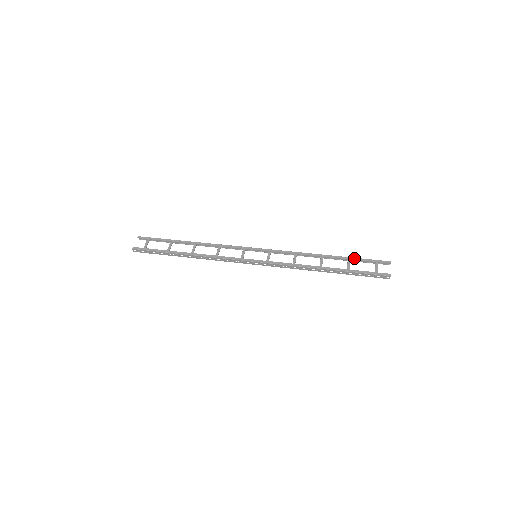
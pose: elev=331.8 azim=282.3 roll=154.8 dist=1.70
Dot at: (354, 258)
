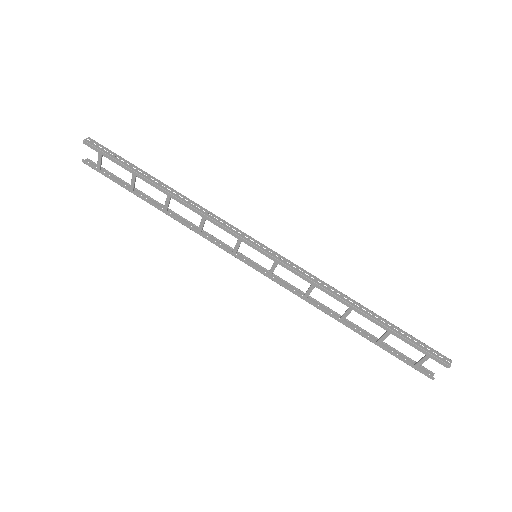
Dot at: (398, 335)
